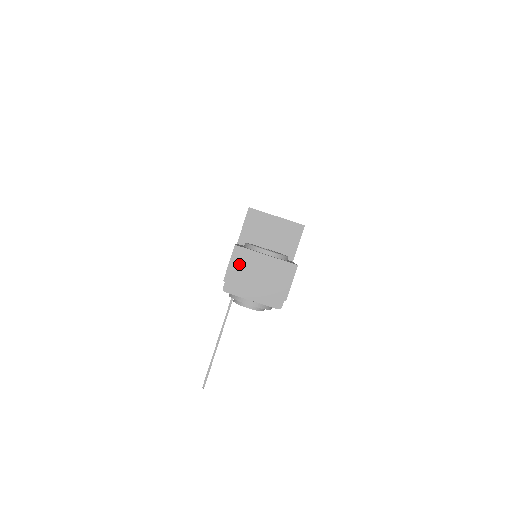
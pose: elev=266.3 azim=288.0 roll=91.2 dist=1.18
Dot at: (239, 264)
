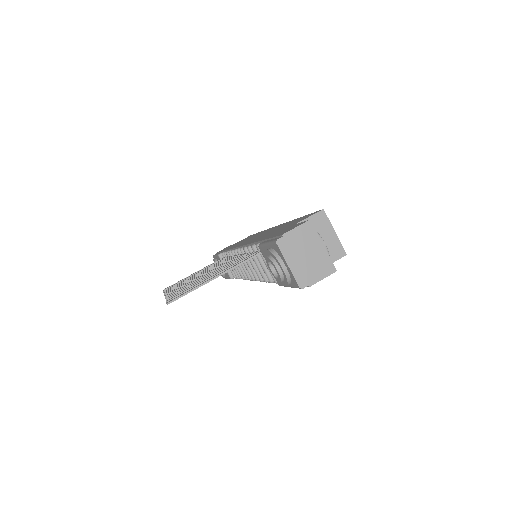
Dot at: (302, 234)
